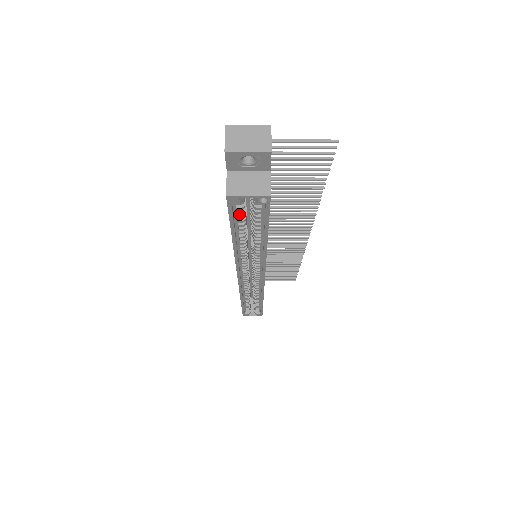
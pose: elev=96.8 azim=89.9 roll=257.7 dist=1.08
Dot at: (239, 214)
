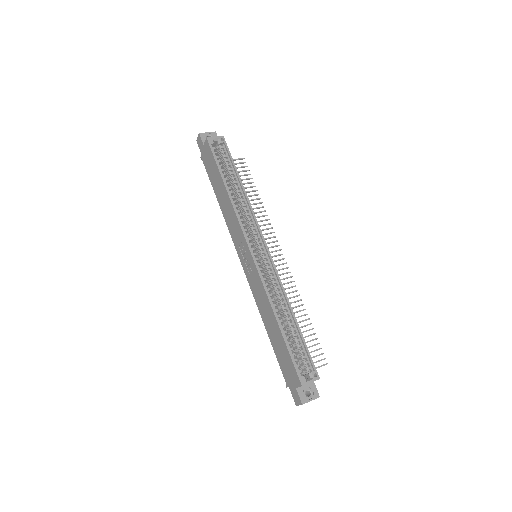
Dot at: (218, 161)
